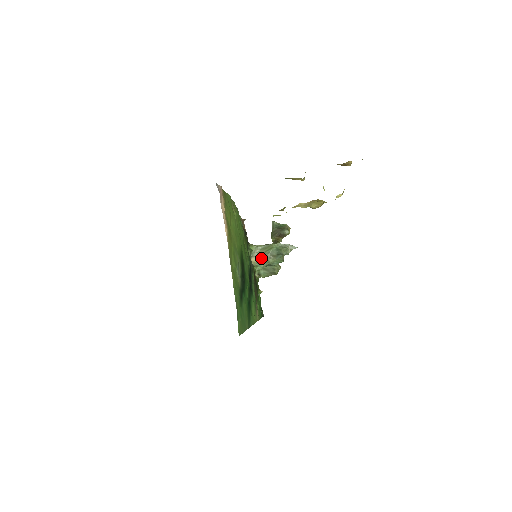
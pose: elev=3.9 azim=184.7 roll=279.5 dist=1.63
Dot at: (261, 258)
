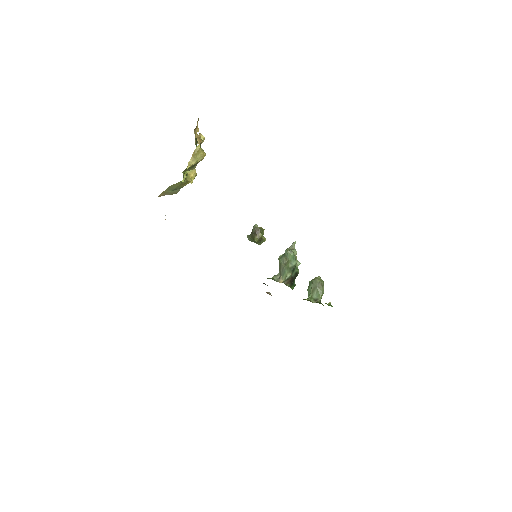
Dot at: (283, 273)
